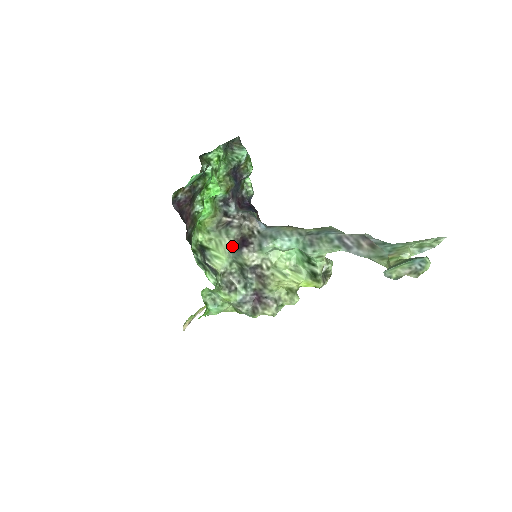
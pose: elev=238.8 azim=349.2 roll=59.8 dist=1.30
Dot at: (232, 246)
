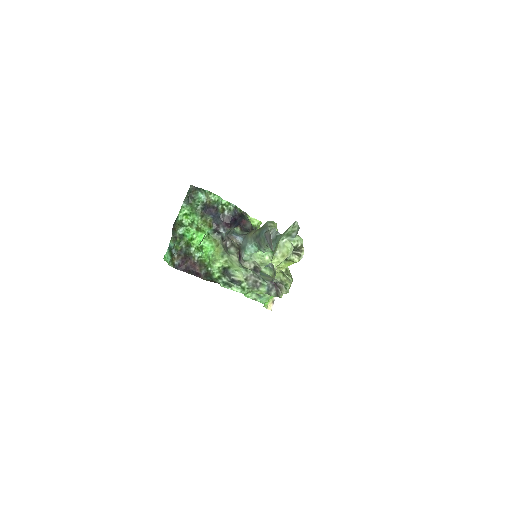
Dot at: (238, 259)
